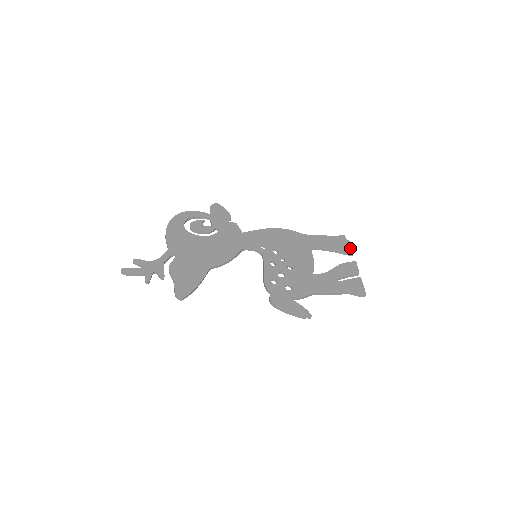
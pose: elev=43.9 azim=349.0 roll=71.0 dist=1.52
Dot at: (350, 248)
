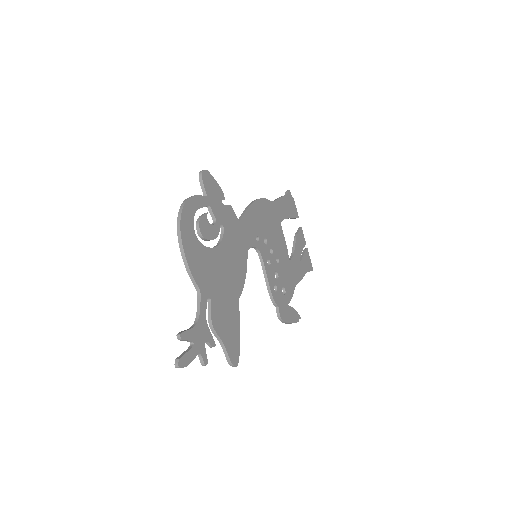
Dot at: (296, 209)
